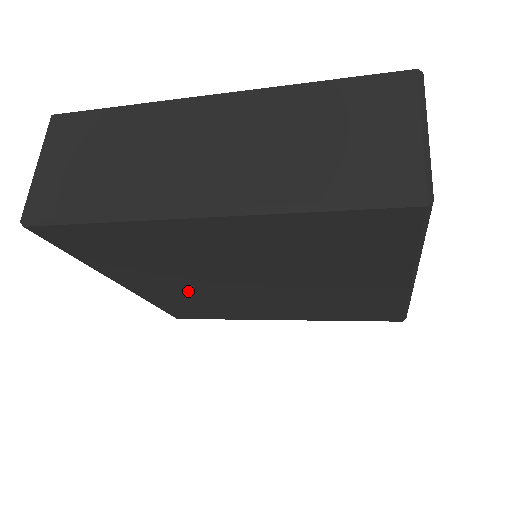
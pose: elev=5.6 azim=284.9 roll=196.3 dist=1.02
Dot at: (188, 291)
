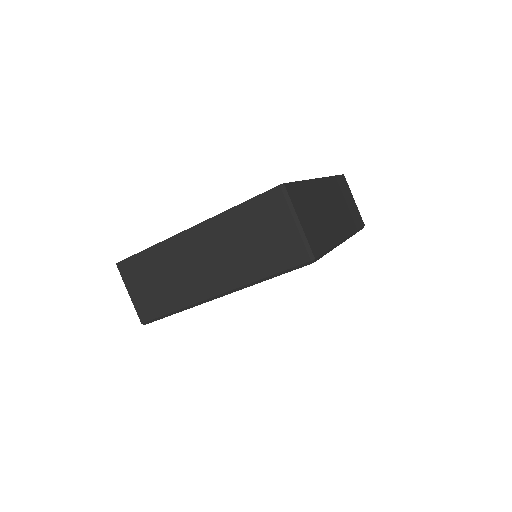
Dot at: occluded
